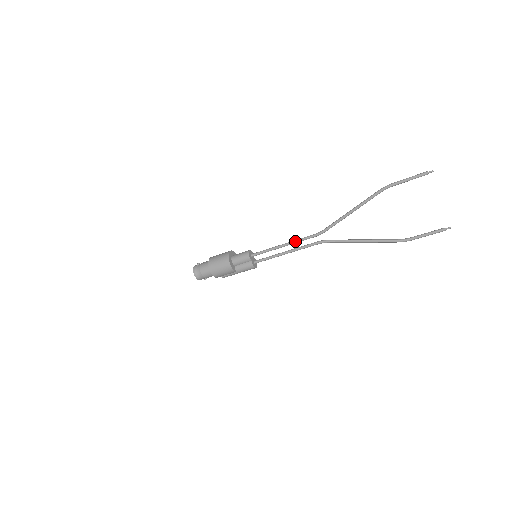
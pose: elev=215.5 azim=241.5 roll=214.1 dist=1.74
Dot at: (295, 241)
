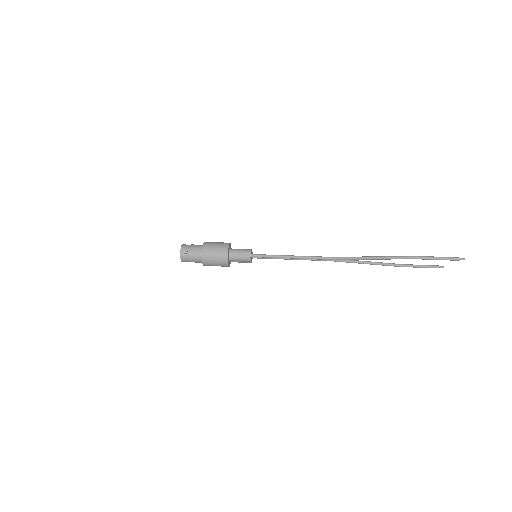
Dot at: occluded
